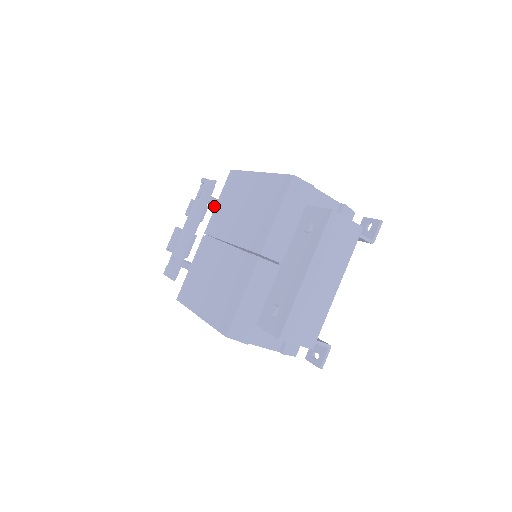
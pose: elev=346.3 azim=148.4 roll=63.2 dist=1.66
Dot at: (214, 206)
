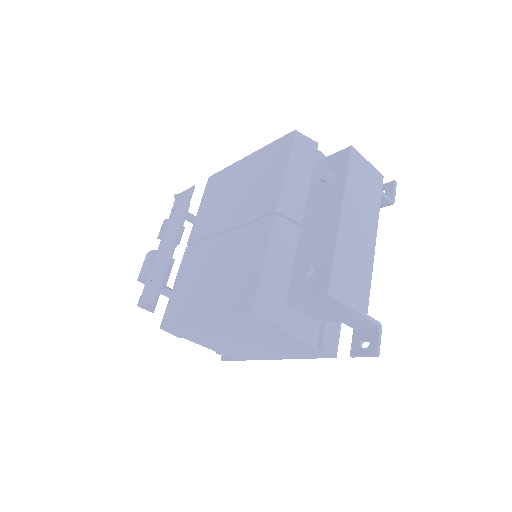
Dot at: (192, 223)
